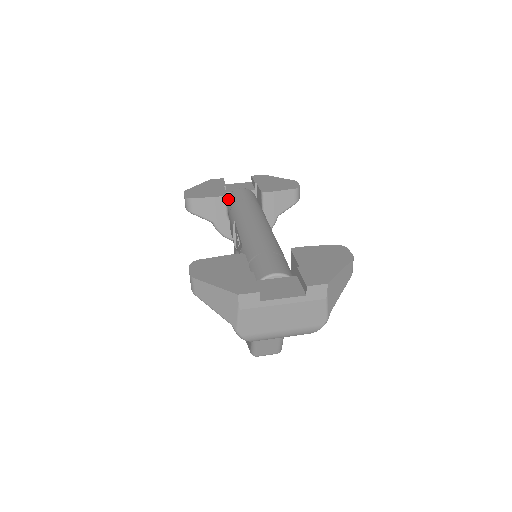
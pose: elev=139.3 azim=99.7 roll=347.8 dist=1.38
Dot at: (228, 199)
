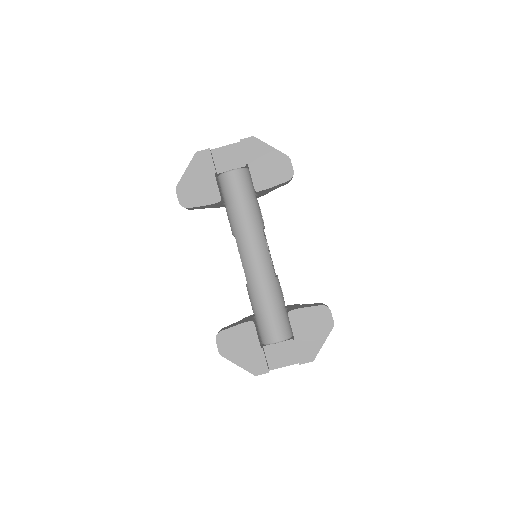
Dot at: (220, 182)
